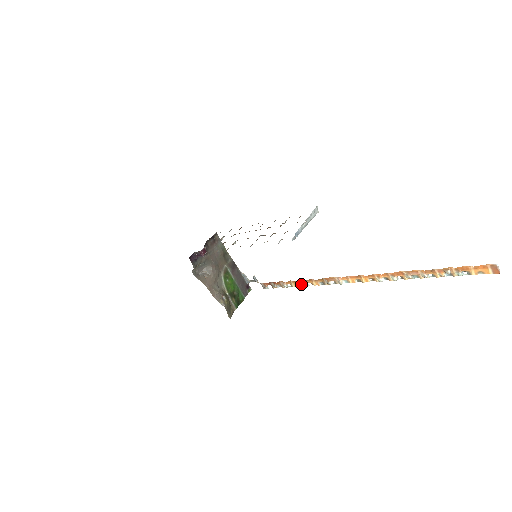
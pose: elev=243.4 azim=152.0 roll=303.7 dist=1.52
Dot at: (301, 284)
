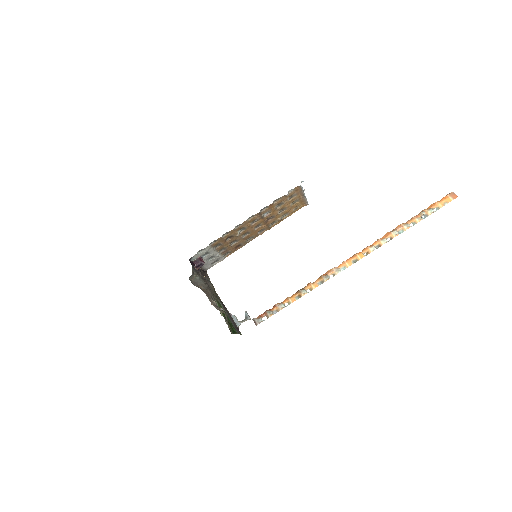
Dot at: (299, 295)
